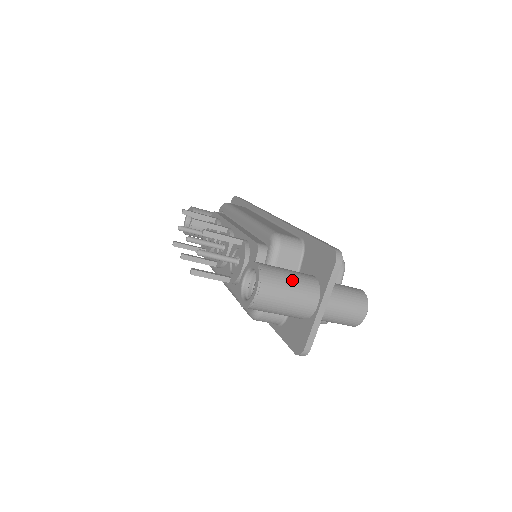
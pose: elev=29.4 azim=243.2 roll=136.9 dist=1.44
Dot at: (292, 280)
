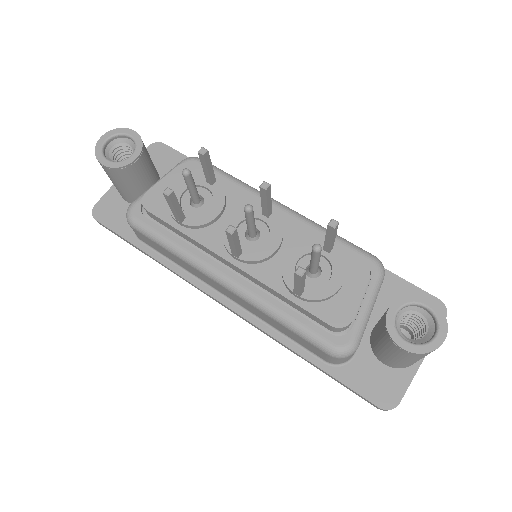
Dot at: occluded
